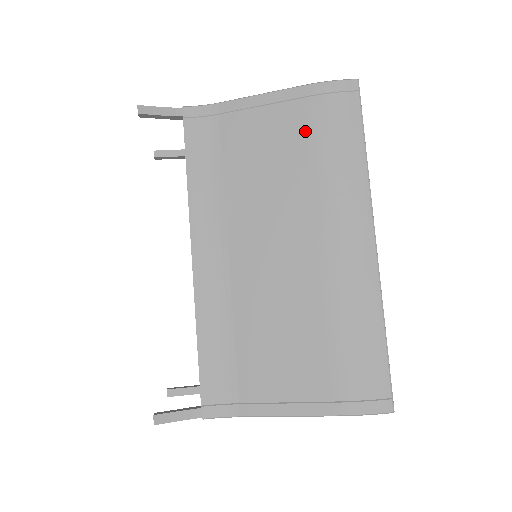
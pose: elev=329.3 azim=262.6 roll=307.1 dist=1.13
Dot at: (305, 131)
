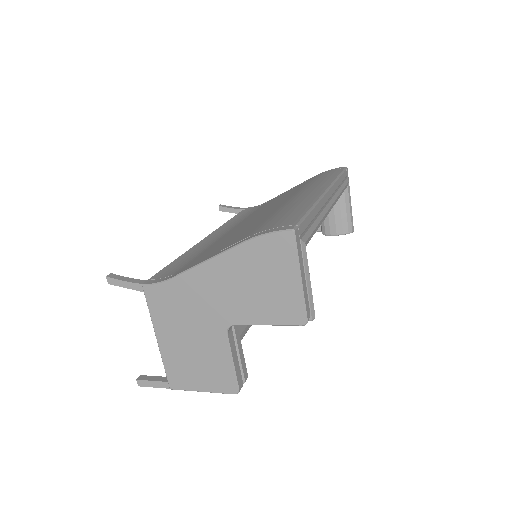
Dot at: occluded
